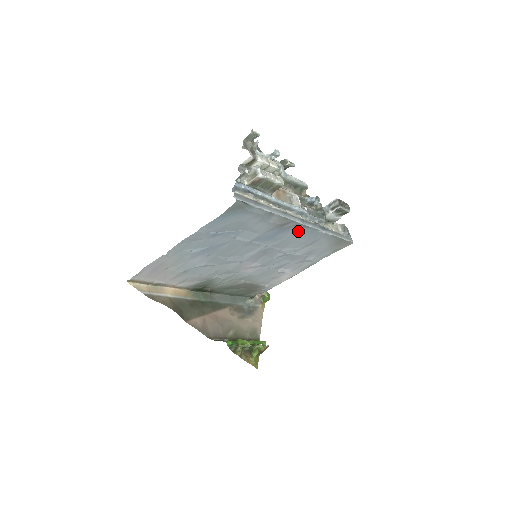
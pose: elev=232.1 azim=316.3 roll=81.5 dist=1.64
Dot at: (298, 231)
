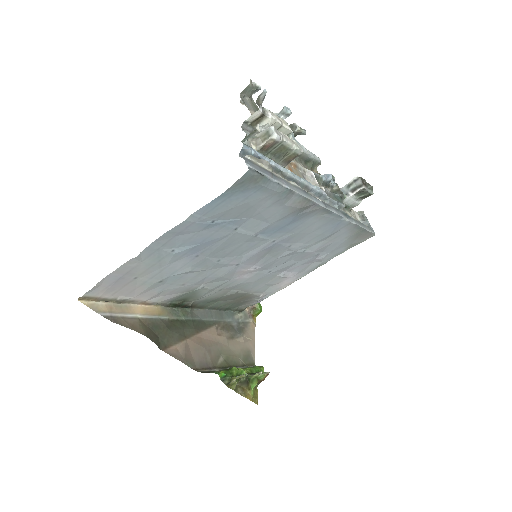
Dot at: (317, 219)
